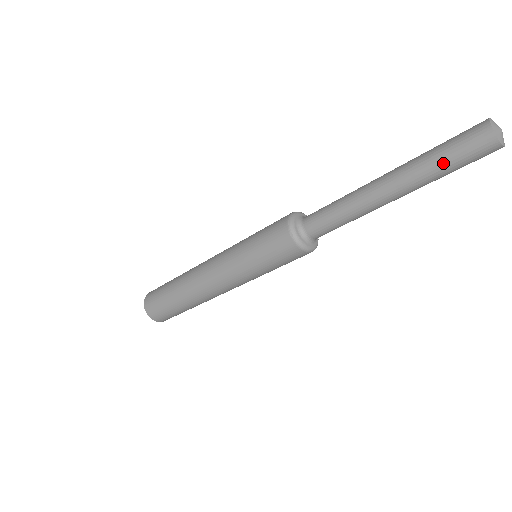
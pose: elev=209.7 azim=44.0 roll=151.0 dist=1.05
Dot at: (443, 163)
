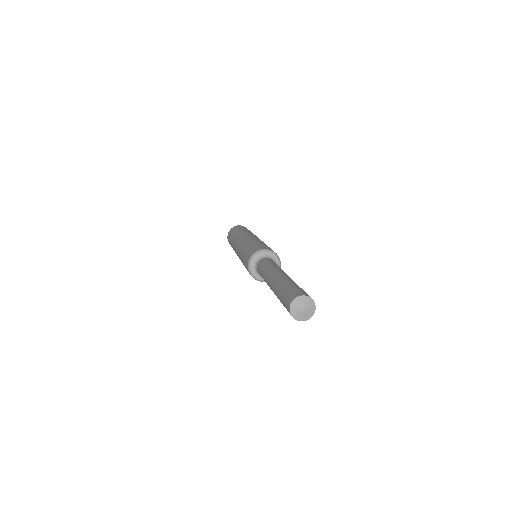
Dot at: (280, 300)
